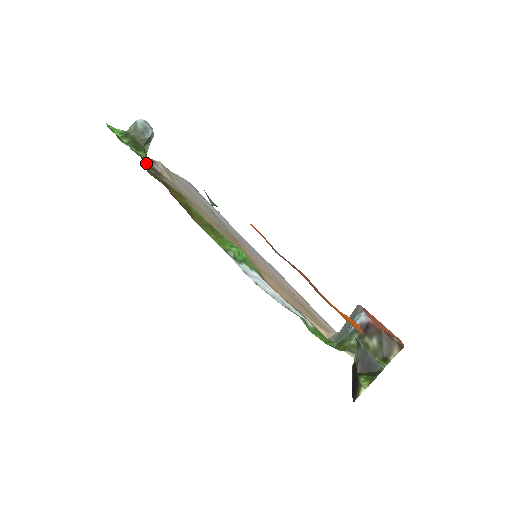
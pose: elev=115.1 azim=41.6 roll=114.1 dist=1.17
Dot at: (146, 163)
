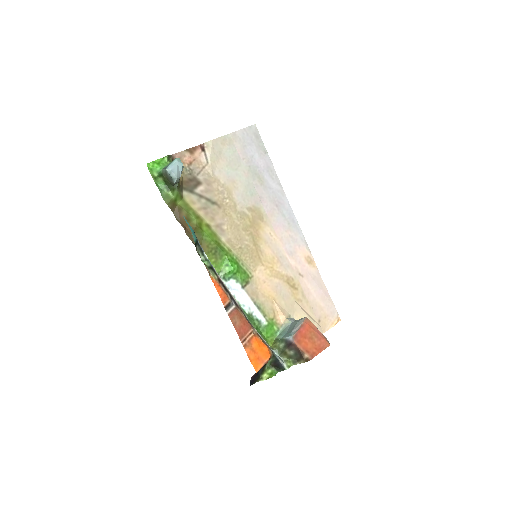
Dot at: (173, 203)
